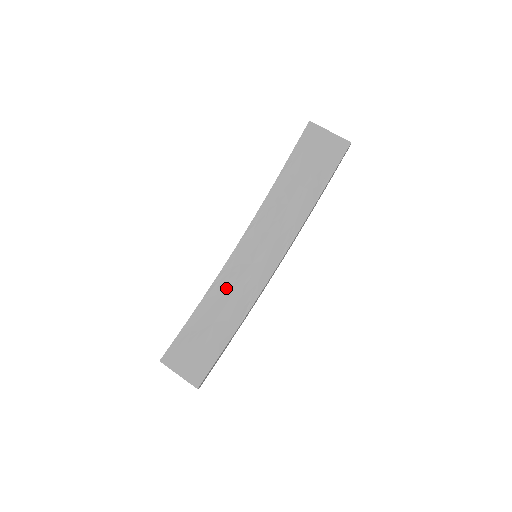
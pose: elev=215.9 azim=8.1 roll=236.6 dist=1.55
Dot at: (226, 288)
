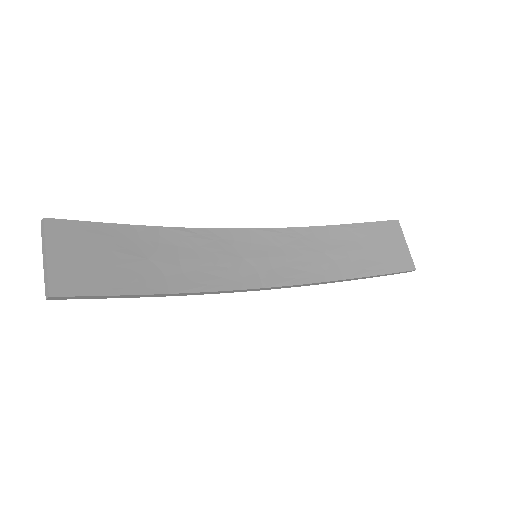
Dot at: (197, 247)
